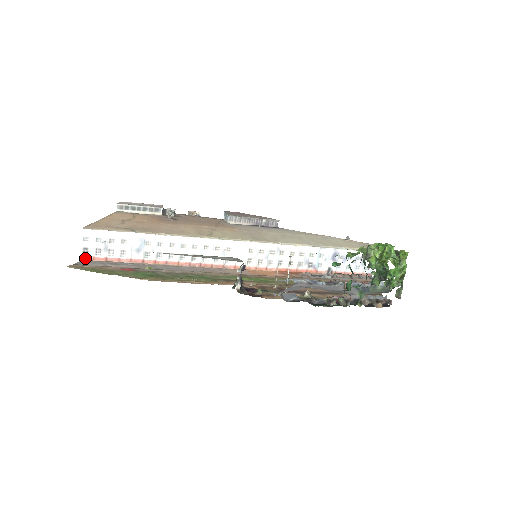
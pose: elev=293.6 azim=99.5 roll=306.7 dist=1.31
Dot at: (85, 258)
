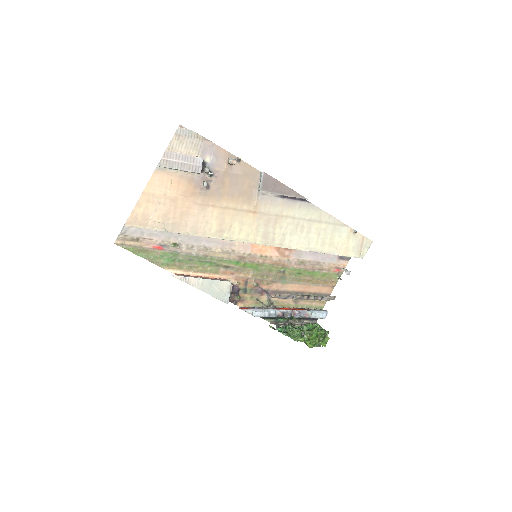
Dot at: occluded
